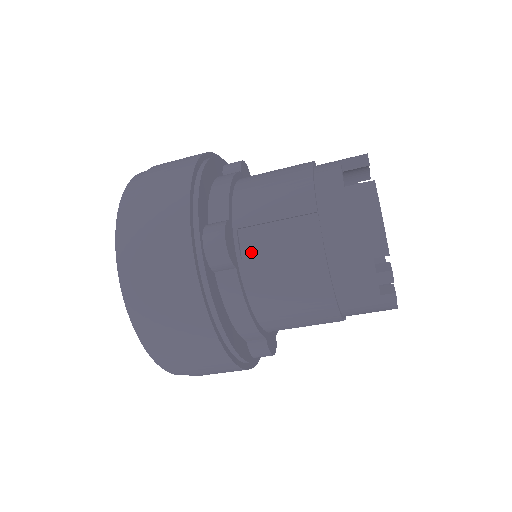
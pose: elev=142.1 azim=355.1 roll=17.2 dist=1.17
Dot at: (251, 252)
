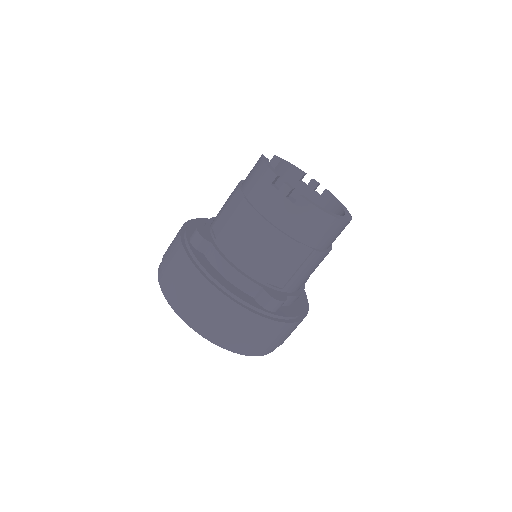
Dot at: (219, 233)
